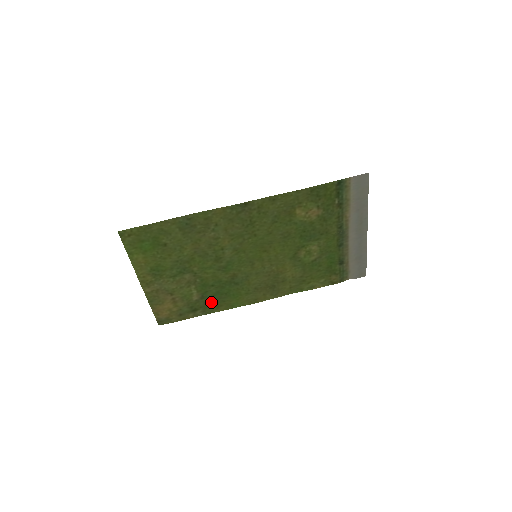
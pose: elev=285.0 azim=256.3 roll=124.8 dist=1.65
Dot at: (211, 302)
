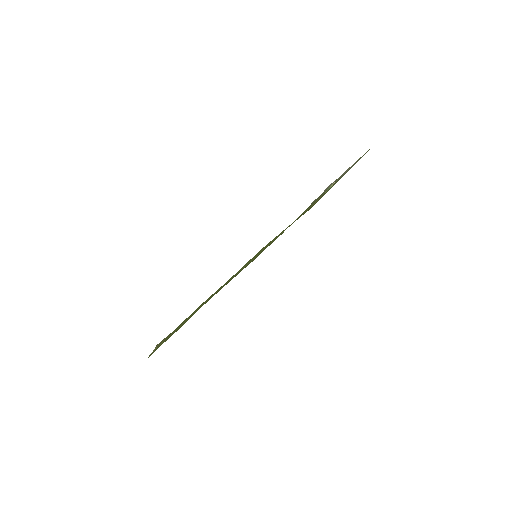
Dot at: occluded
